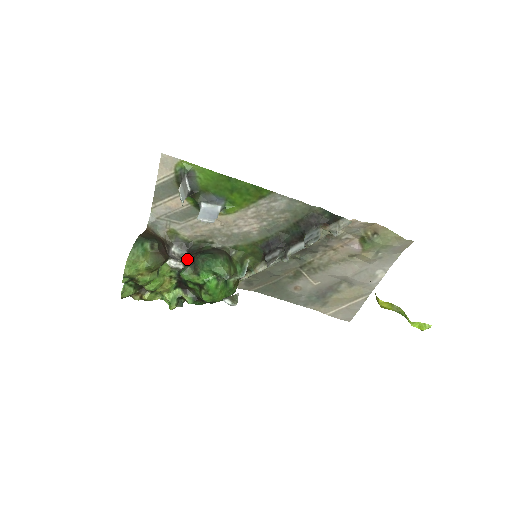
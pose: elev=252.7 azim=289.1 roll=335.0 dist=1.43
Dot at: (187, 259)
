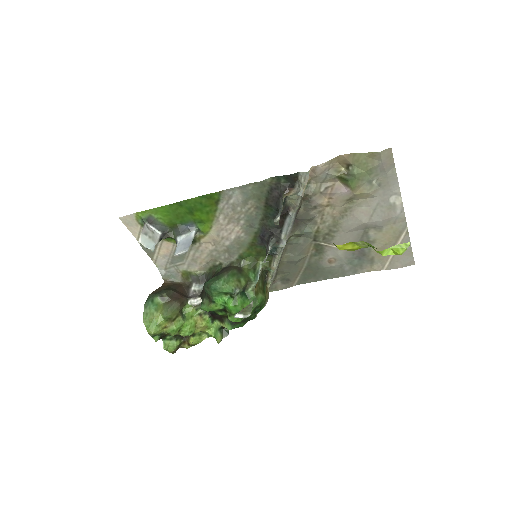
Dot at: (202, 292)
